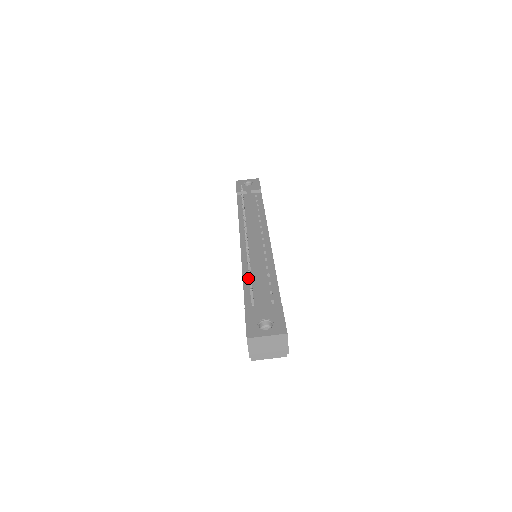
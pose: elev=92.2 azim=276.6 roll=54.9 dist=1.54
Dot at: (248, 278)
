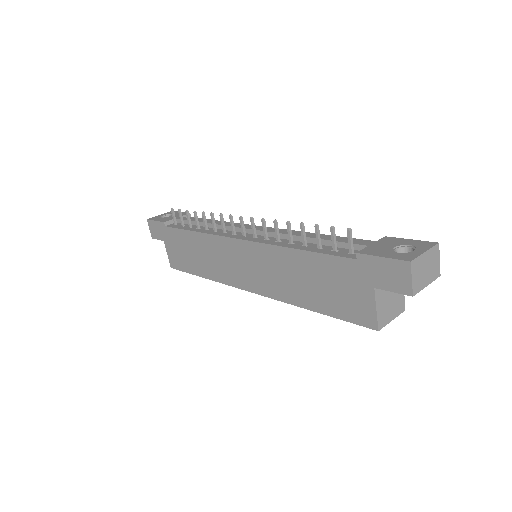
Dot at: (304, 246)
